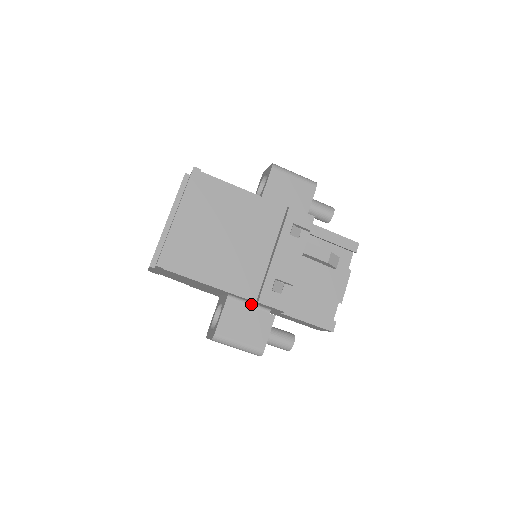
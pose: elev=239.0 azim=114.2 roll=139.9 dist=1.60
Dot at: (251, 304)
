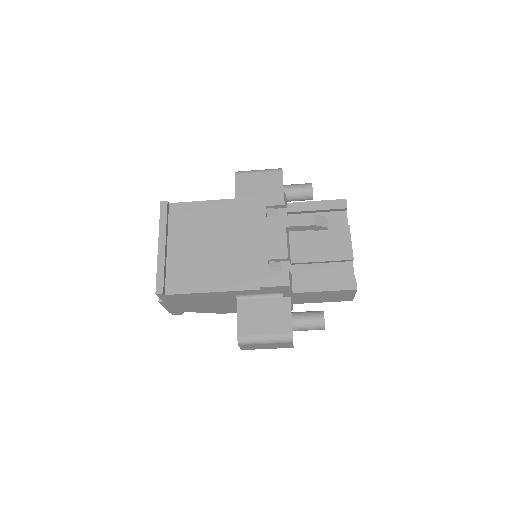
Dot at: (262, 296)
